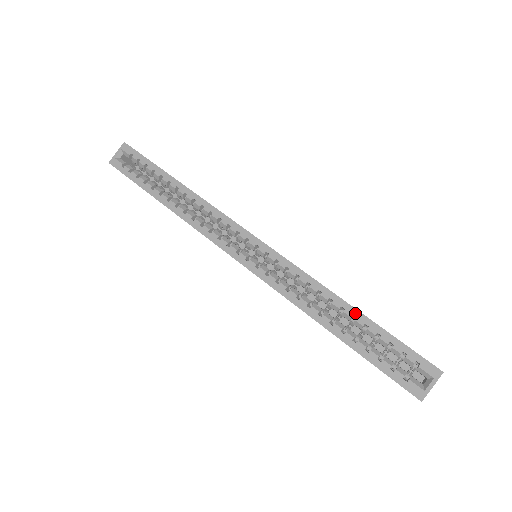
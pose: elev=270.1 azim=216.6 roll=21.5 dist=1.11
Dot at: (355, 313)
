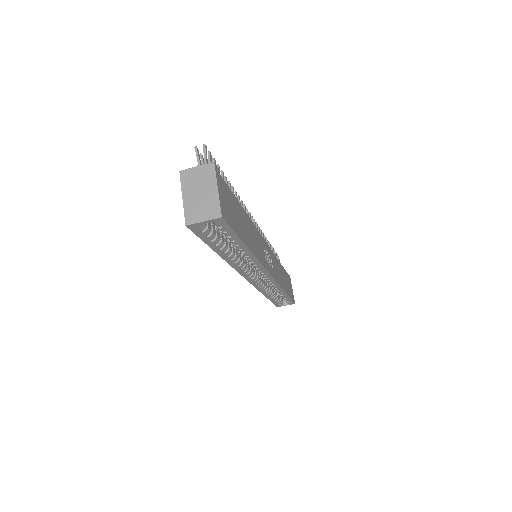
Dot at: (285, 295)
